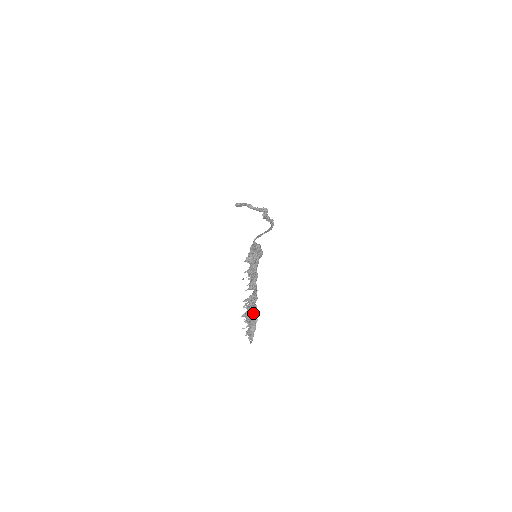
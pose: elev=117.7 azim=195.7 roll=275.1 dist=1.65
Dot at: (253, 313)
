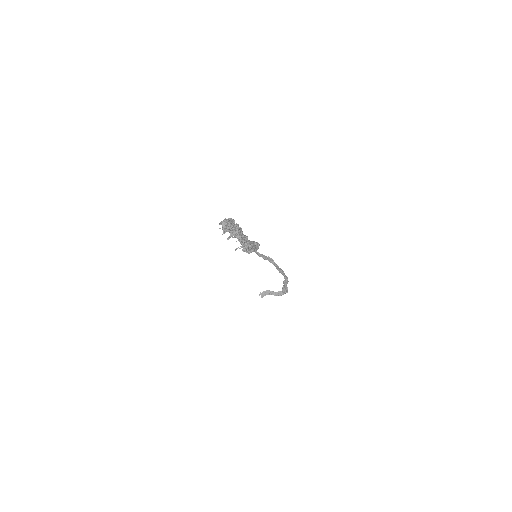
Dot at: occluded
